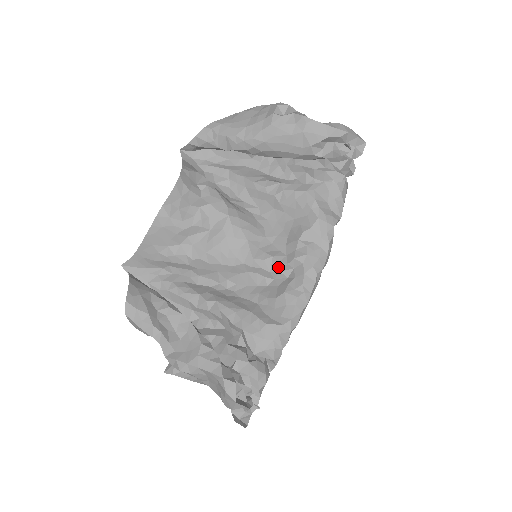
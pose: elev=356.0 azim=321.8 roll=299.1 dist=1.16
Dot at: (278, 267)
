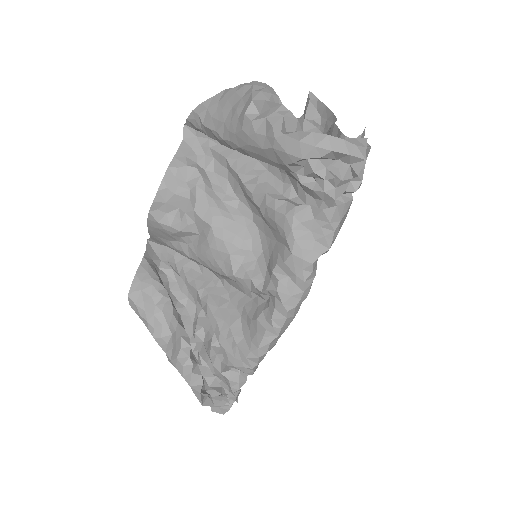
Dot at: (256, 290)
